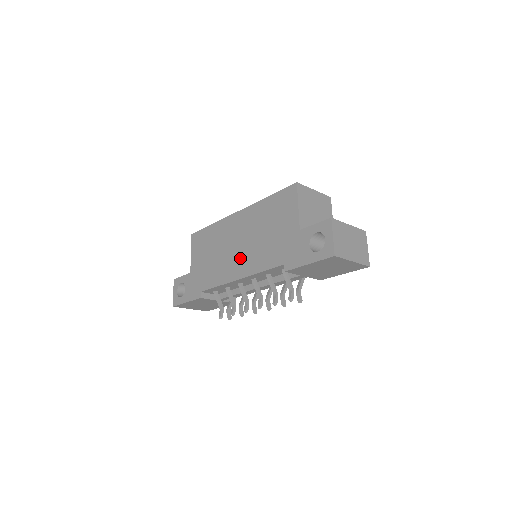
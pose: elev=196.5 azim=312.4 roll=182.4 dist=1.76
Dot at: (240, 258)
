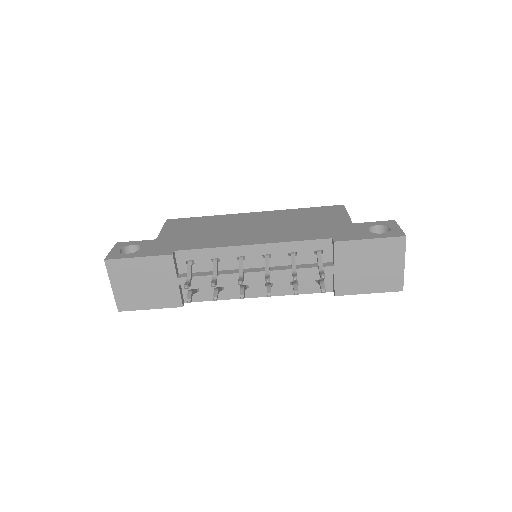
Dot at: (257, 233)
